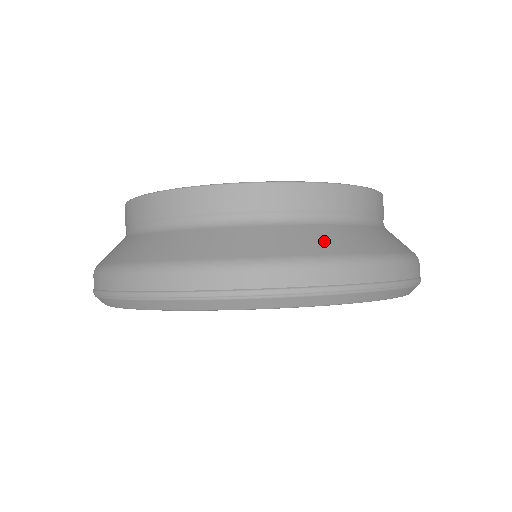
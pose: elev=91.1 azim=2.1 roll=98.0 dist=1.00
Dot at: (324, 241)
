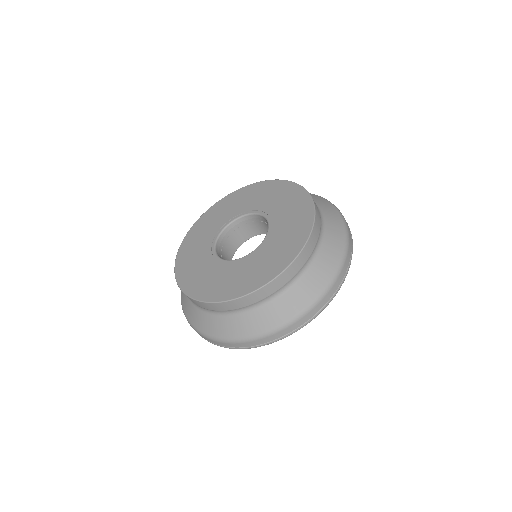
Dot at: (238, 328)
